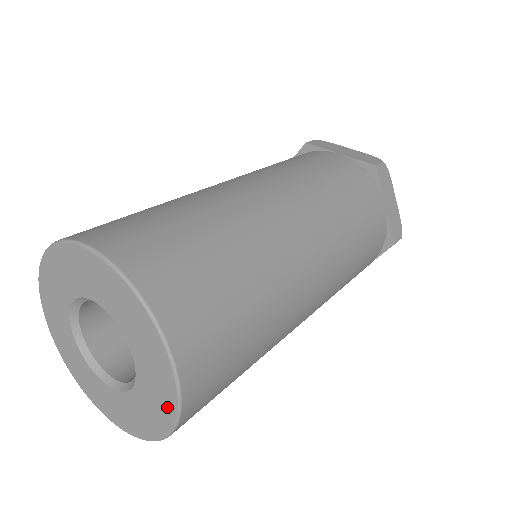
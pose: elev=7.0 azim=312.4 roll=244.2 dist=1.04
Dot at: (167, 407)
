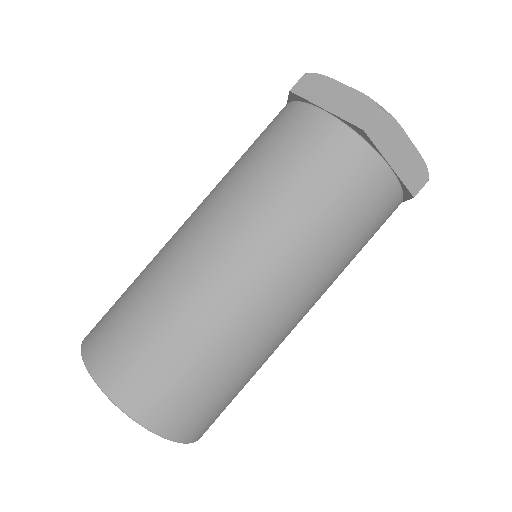
Dot at: occluded
